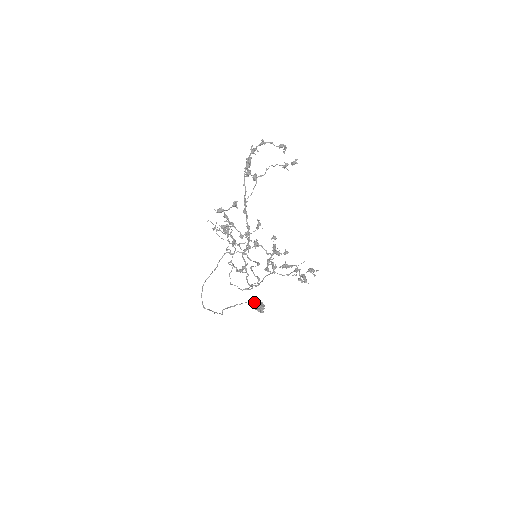
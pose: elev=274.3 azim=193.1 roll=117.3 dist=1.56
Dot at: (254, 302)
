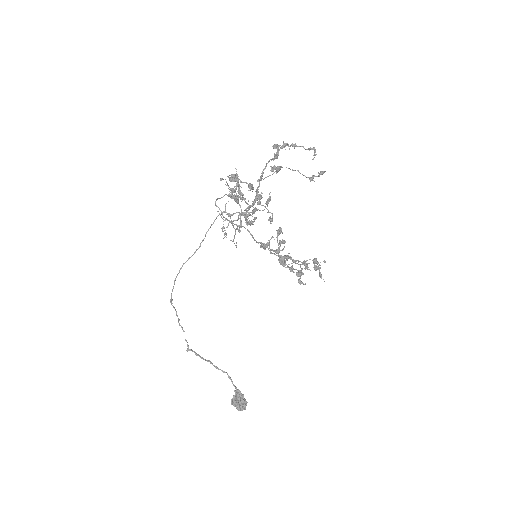
Dot at: occluded
